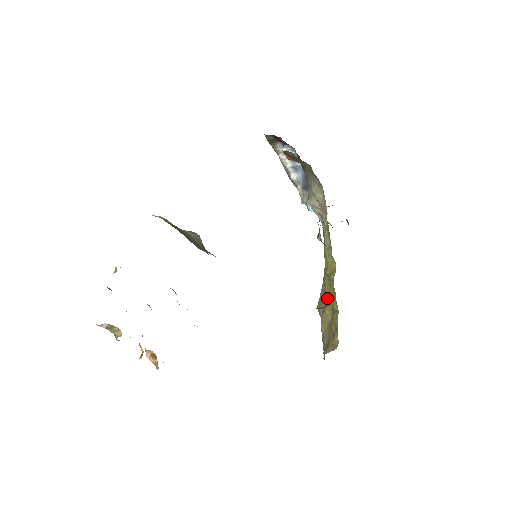
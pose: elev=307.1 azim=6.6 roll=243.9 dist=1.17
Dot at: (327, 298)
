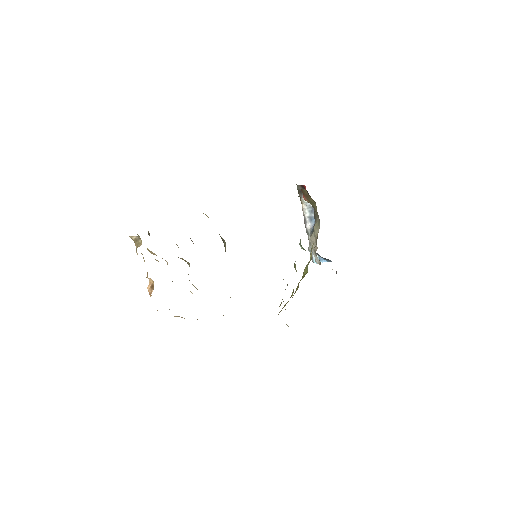
Dot at: (292, 297)
